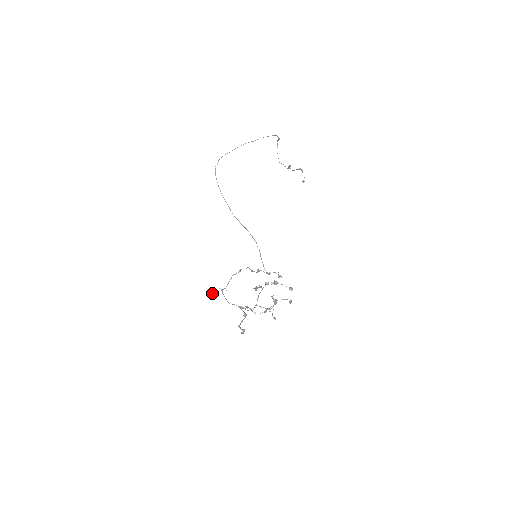
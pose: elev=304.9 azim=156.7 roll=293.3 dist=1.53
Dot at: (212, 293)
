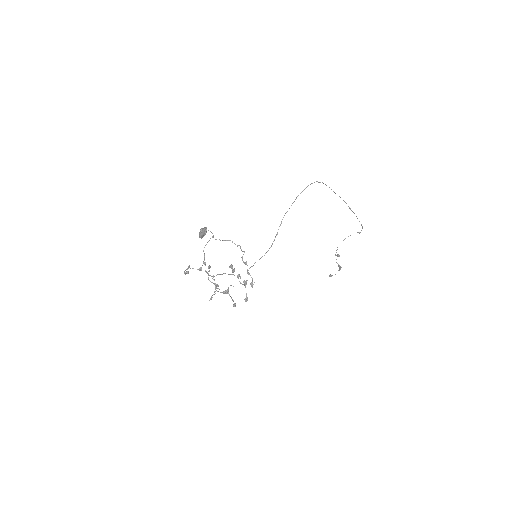
Dot at: (203, 231)
